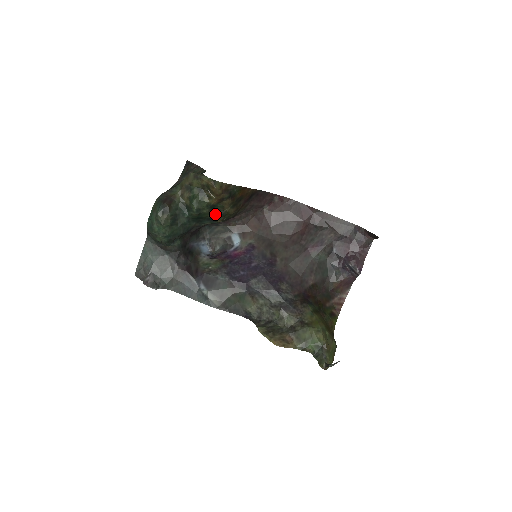
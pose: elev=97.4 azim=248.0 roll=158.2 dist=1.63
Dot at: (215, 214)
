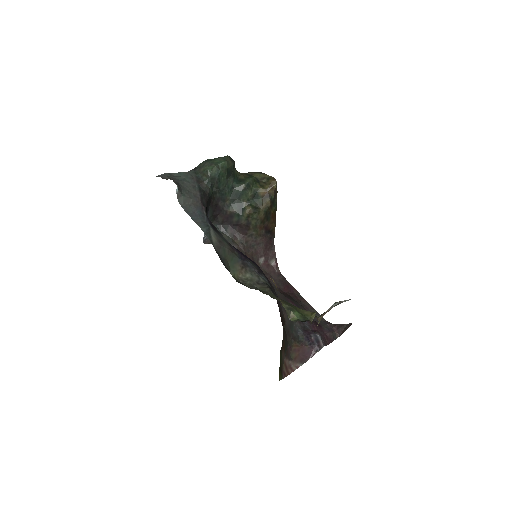
Dot at: (251, 204)
